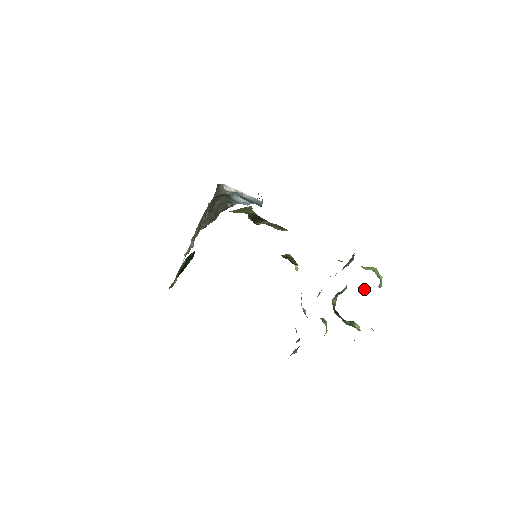
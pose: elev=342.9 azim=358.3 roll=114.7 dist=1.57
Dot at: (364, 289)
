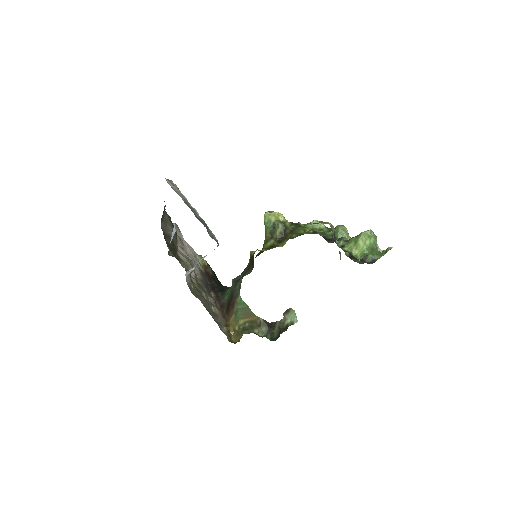
Dot at: occluded
